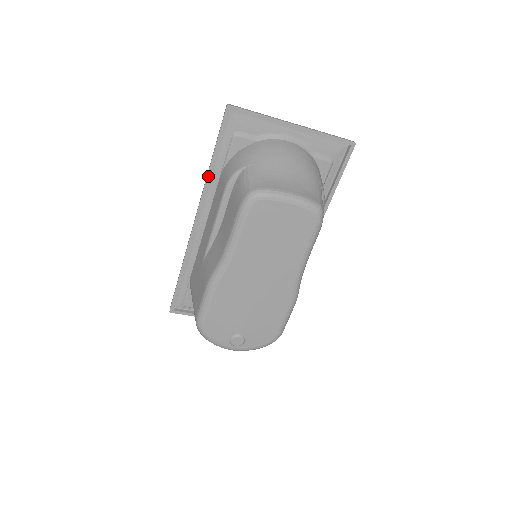
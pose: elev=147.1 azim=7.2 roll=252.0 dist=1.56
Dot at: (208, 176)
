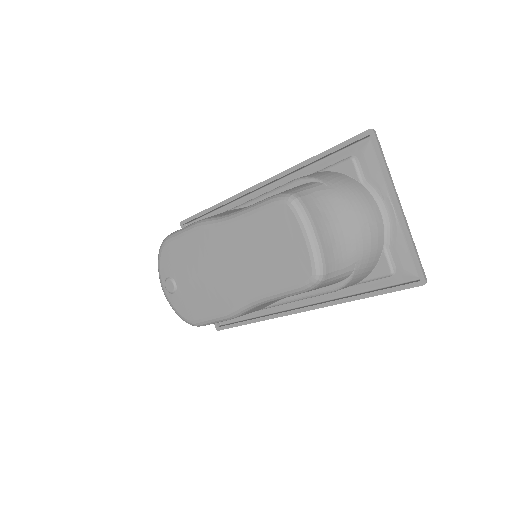
Dot at: (302, 163)
